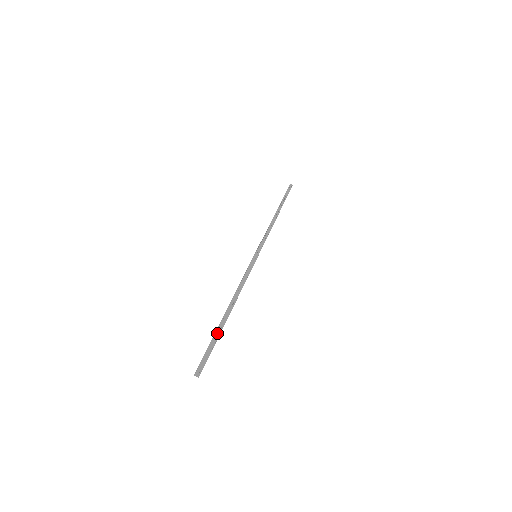
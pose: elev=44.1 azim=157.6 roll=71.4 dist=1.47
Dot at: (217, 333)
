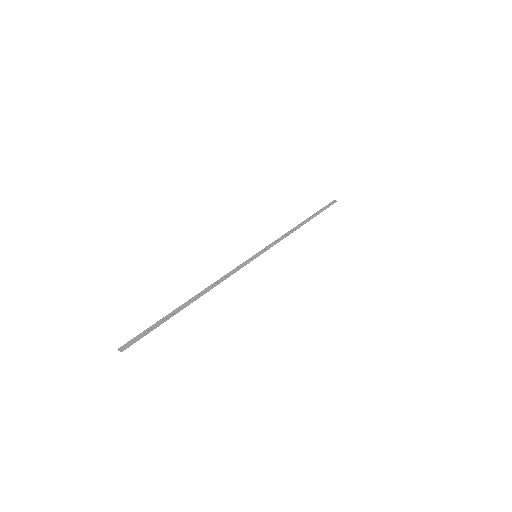
Dot at: (167, 316)
